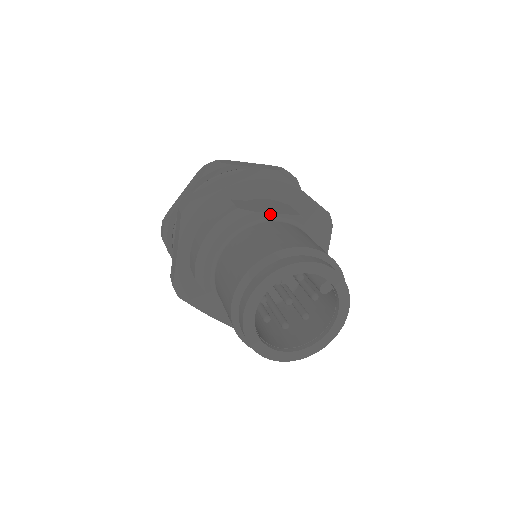
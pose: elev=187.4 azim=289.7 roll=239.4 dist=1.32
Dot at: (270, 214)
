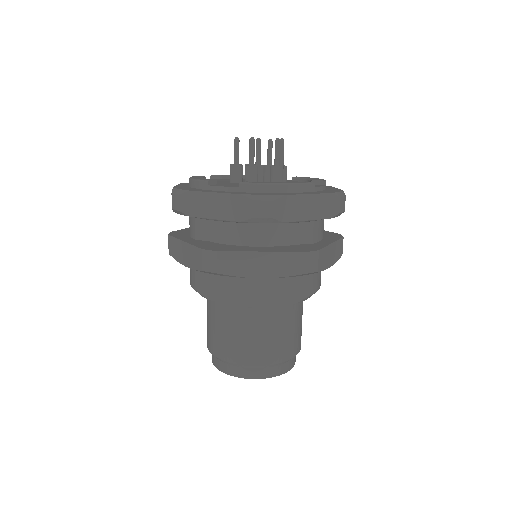
Dot at: occluded
